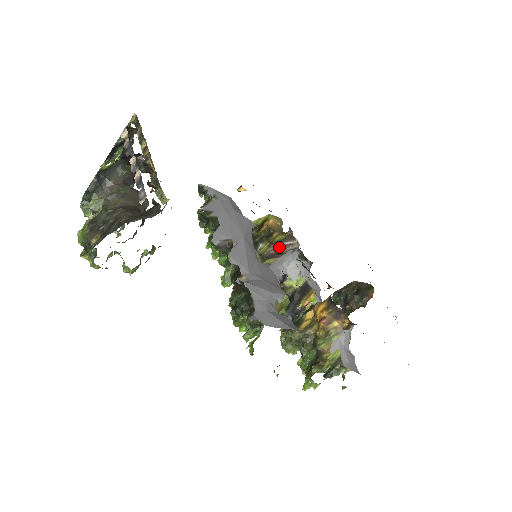
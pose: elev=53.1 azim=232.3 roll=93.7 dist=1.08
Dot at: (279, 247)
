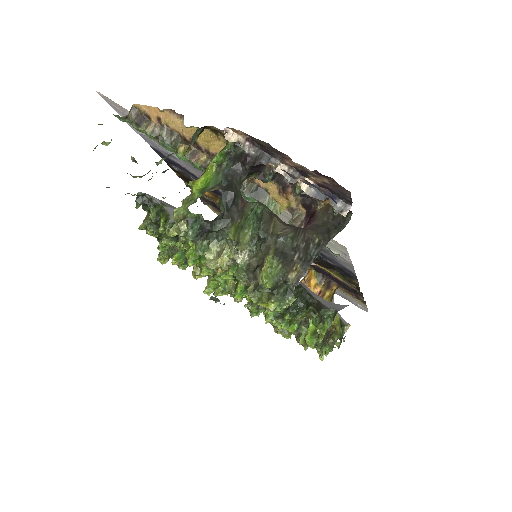
Dot at: occluded
